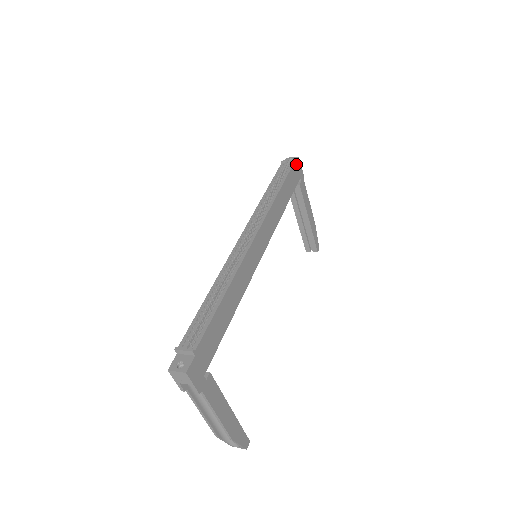
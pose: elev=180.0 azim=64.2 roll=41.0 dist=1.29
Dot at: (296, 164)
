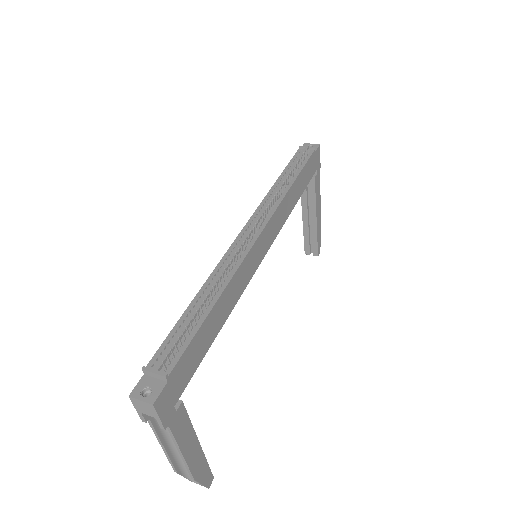
Dot at: (316, 153)
